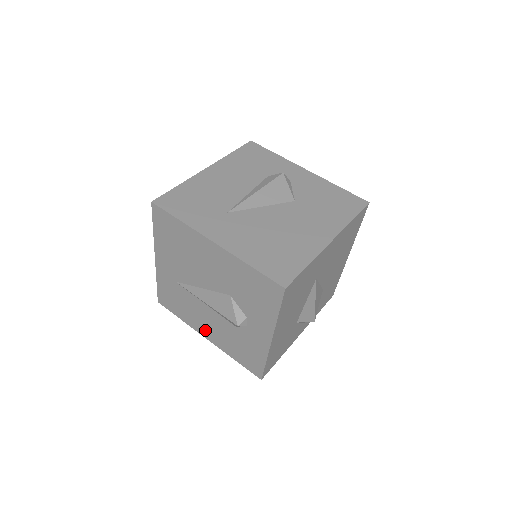
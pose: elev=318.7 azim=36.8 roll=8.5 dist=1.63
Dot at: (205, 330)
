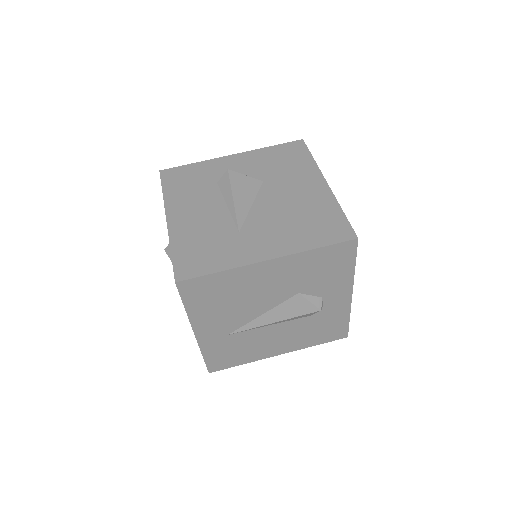
Dot at: (275, 349)
